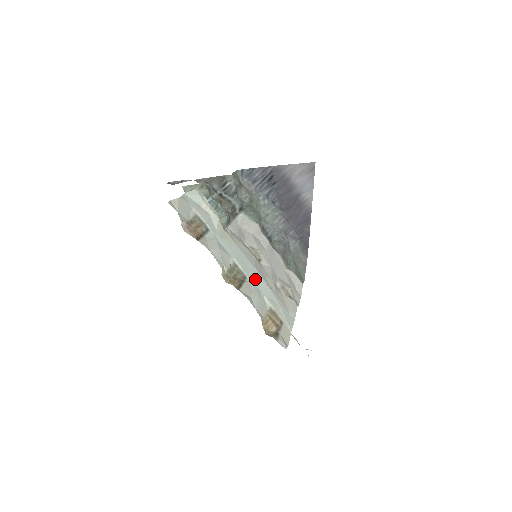
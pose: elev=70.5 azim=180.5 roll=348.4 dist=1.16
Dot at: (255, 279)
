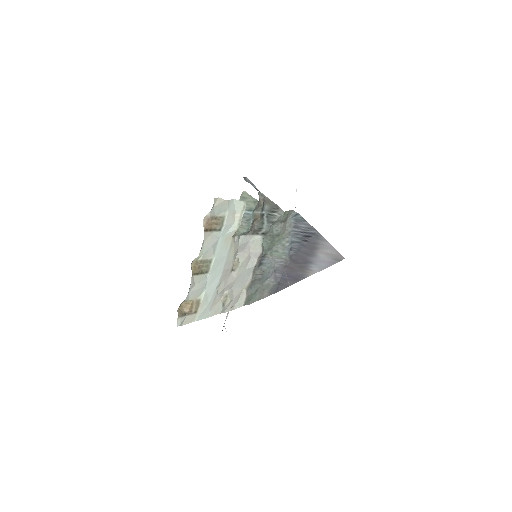
Dot at: (213, 278)
